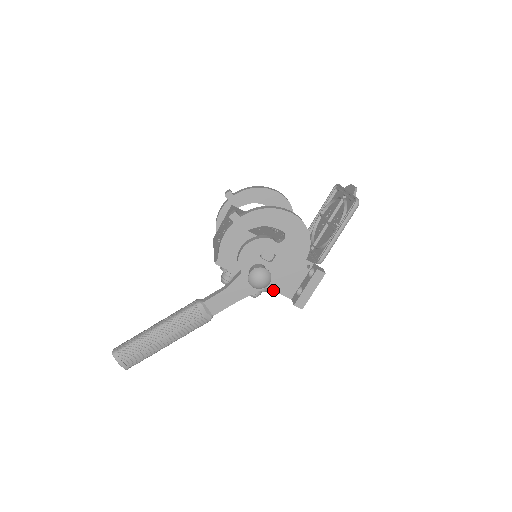
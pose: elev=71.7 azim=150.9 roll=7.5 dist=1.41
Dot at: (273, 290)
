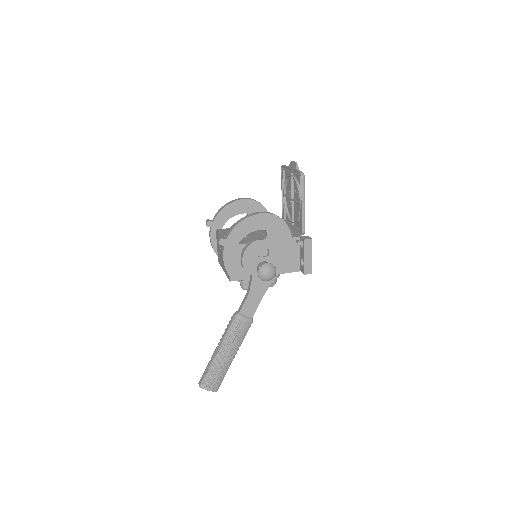
Dot at: (283, 273)
